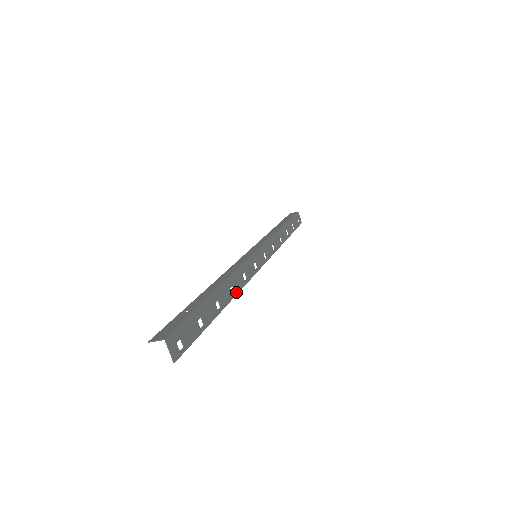
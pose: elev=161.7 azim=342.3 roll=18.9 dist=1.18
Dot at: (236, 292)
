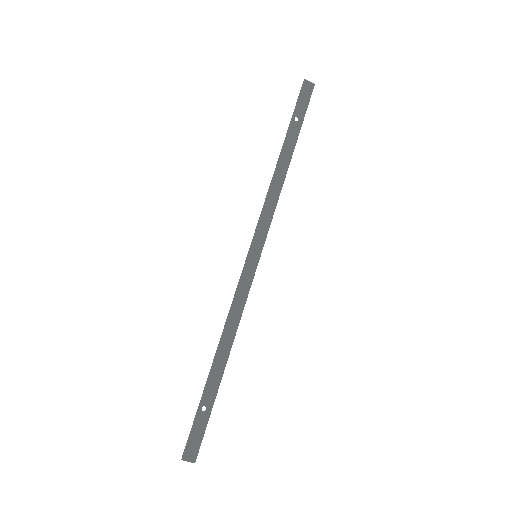
Dot at: occluded
